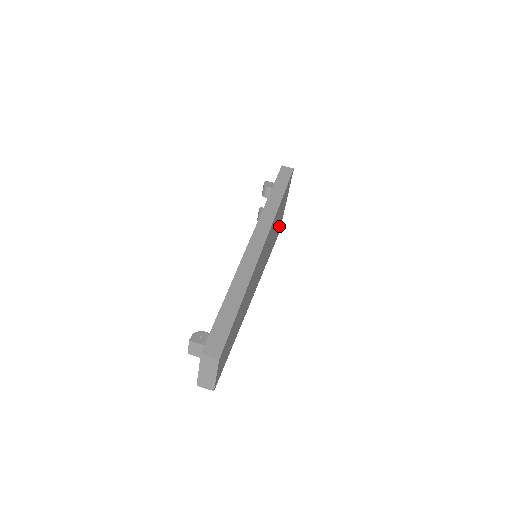
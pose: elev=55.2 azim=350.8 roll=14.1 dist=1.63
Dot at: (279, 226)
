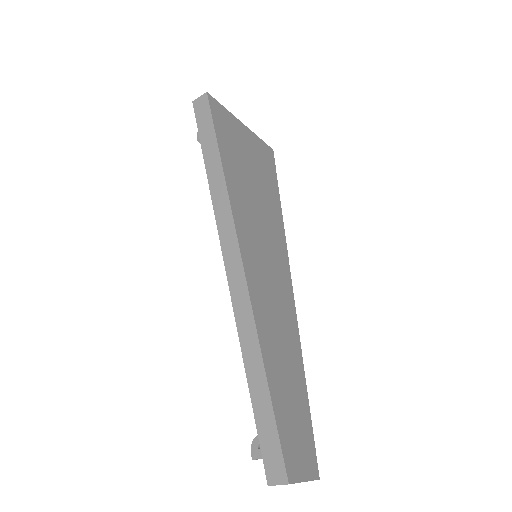
Dot at: (262, 156)
